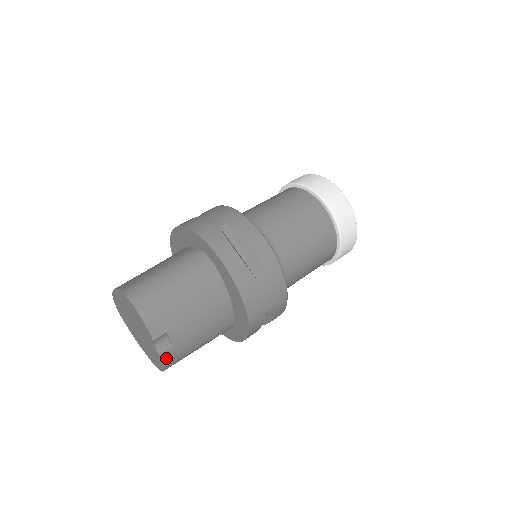
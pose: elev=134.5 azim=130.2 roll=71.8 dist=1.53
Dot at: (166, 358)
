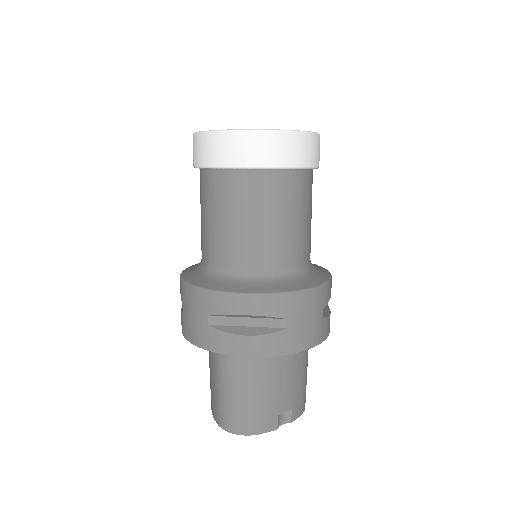
Dot at: (297, 413)
